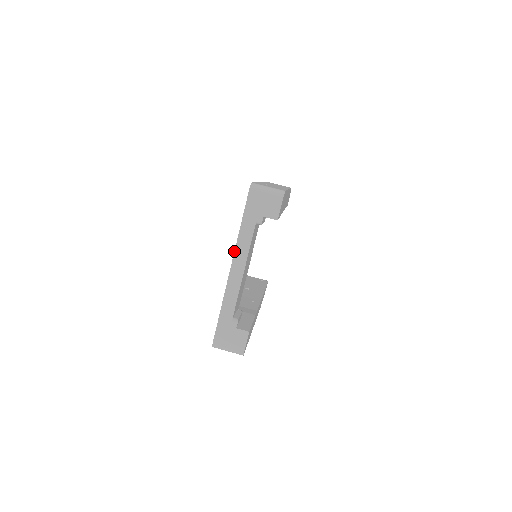
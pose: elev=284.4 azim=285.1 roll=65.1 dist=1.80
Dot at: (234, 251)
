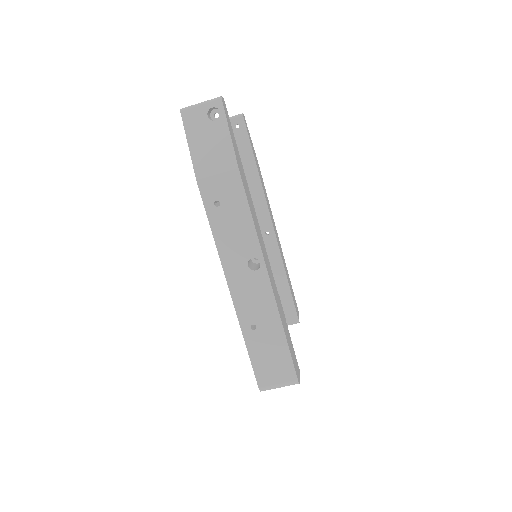
Dot at: occluded
